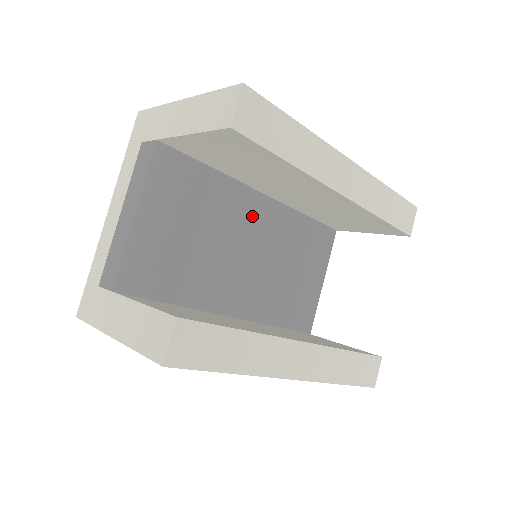
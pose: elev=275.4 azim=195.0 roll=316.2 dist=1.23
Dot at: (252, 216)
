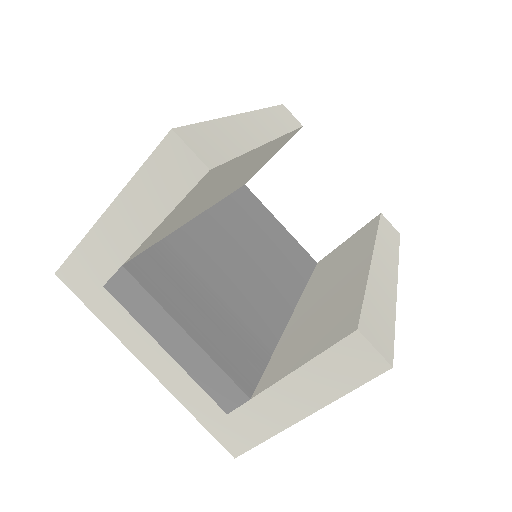
Dot at: (216, 237)
